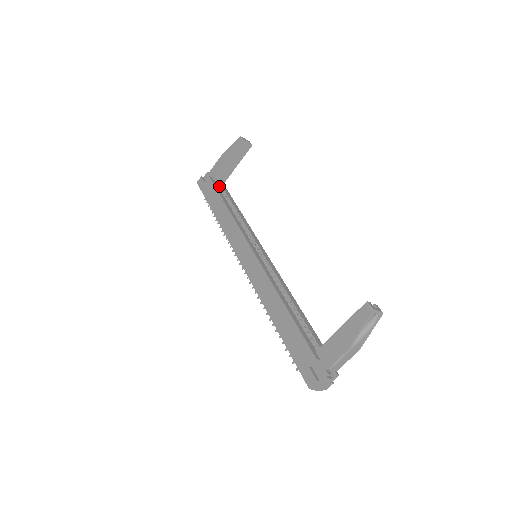
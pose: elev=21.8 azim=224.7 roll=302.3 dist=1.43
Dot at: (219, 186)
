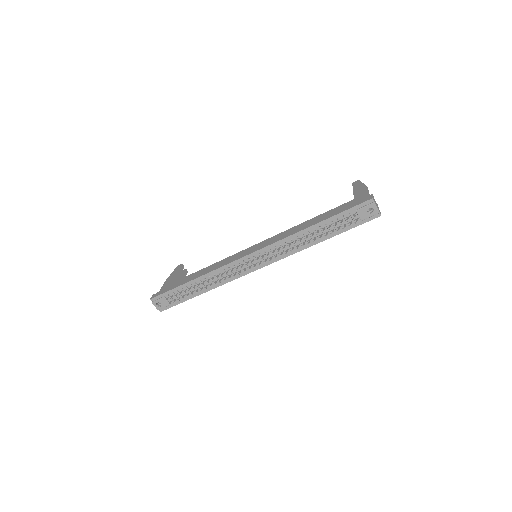
Dot at: occluded
